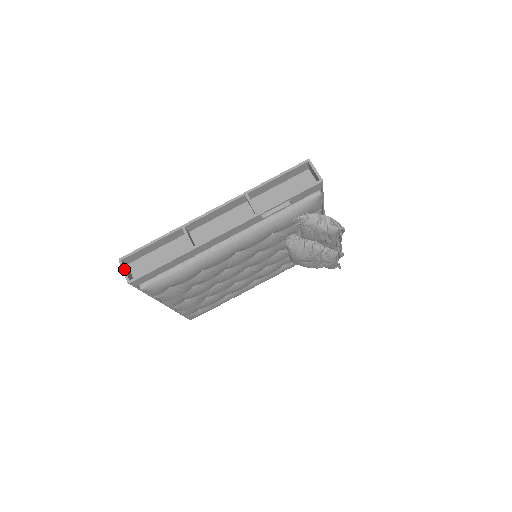
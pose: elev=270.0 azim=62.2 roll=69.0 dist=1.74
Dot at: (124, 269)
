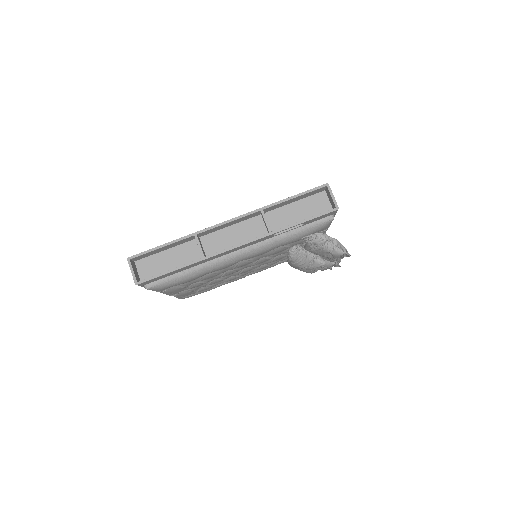
Dot at: (132, 269)
